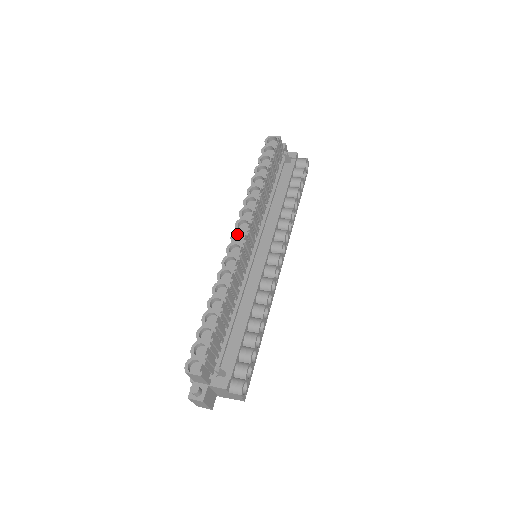
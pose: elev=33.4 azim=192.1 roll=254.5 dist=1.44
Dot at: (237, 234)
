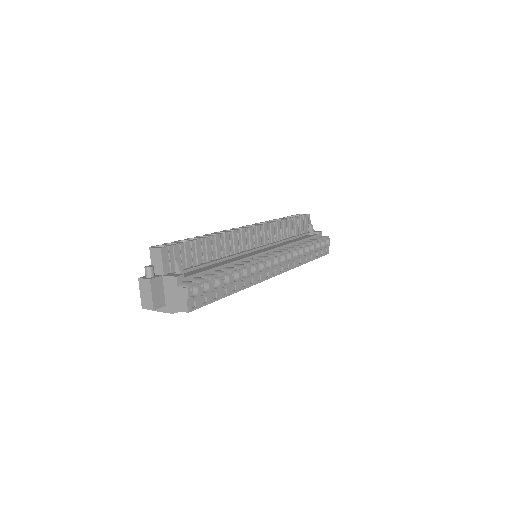
Dot at: occluded
